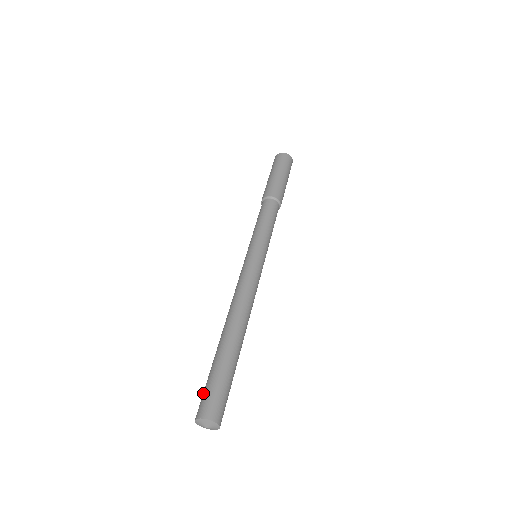
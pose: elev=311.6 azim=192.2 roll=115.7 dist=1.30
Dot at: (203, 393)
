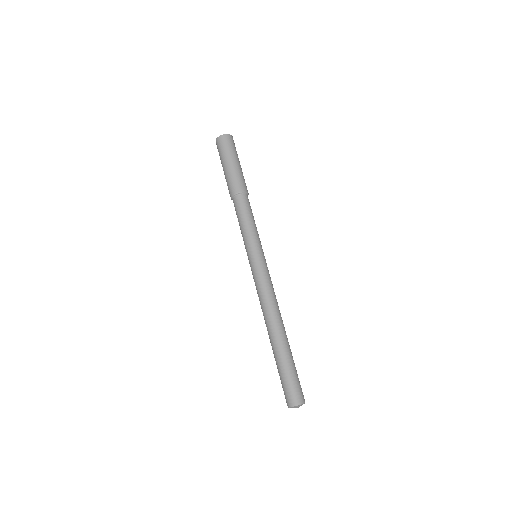
Dot at: (289, 386)
